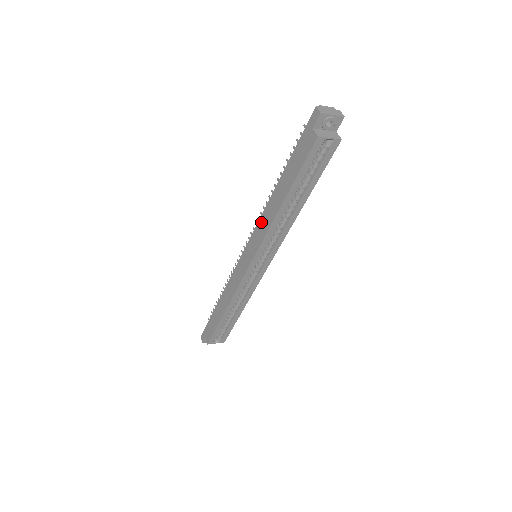
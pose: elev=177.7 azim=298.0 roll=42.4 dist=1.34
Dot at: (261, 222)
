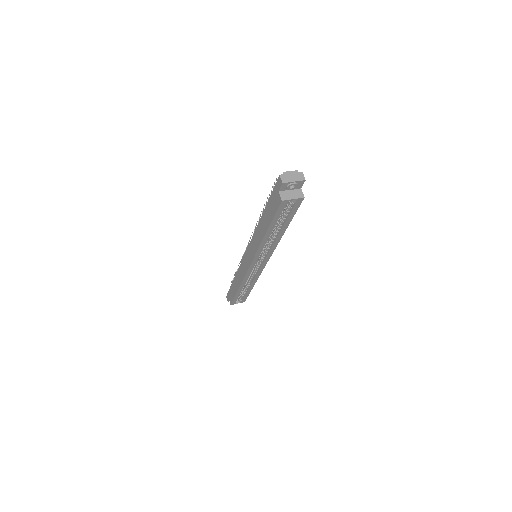
Dot at: (254, 239)
